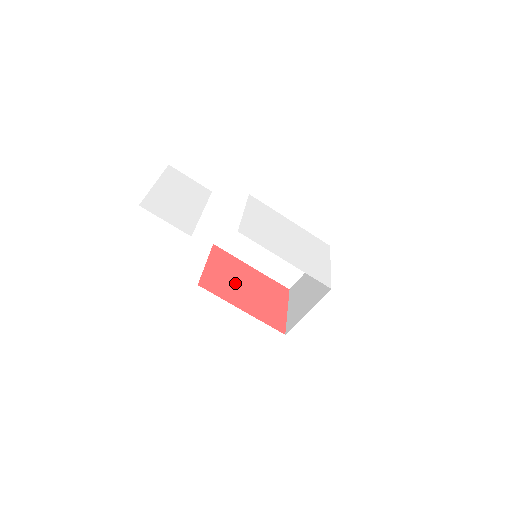
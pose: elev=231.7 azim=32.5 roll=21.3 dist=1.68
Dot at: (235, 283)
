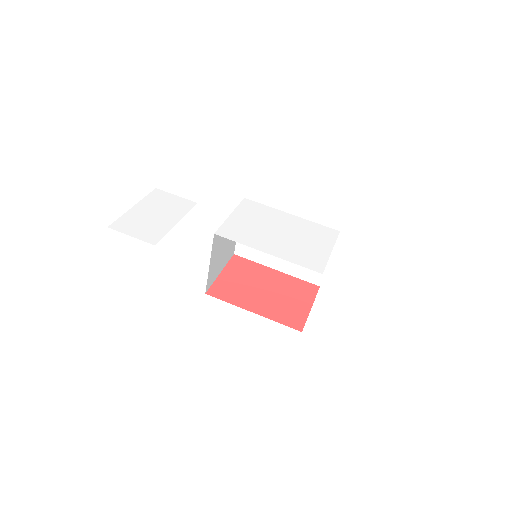
Dot at: (250, 287)
